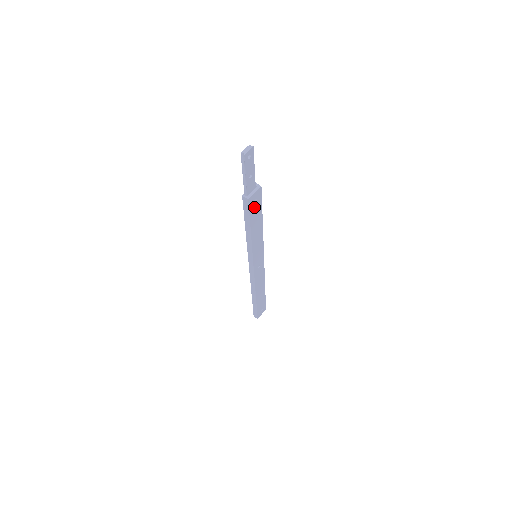
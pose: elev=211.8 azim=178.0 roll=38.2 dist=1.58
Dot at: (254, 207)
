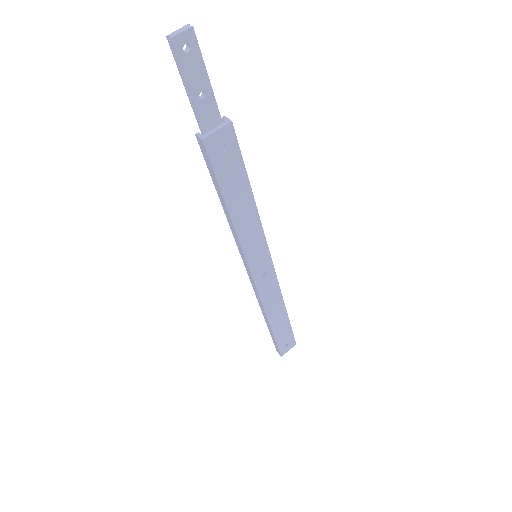
Dot at: (223, 160)
